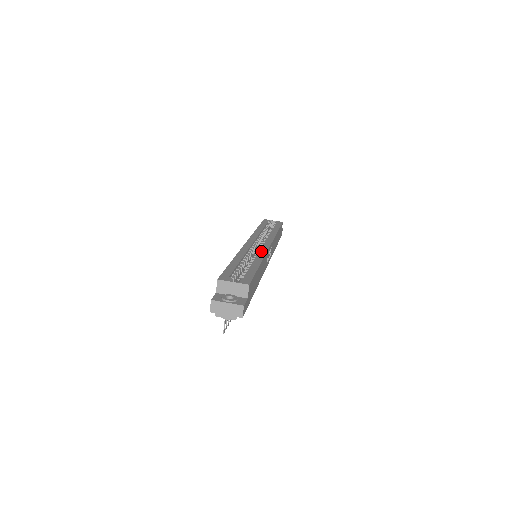
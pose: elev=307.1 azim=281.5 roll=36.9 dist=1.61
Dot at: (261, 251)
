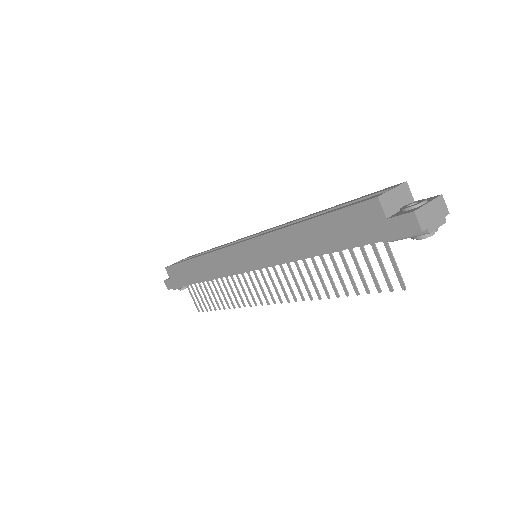
Dot at: (280, 225)
